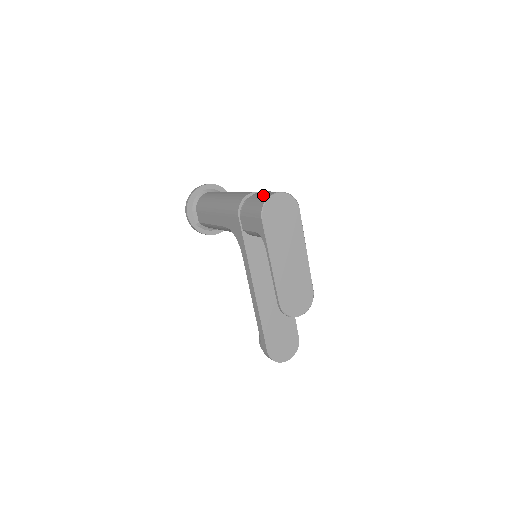
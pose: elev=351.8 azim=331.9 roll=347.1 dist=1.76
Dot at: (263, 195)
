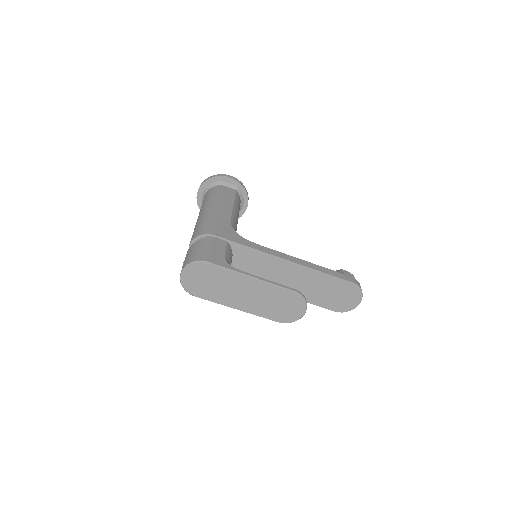
Dot at: occluded
